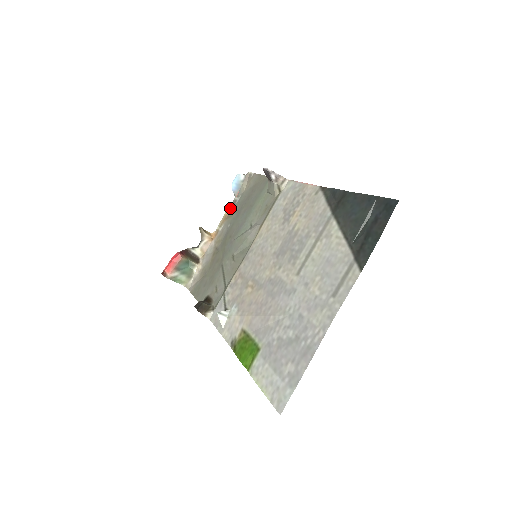
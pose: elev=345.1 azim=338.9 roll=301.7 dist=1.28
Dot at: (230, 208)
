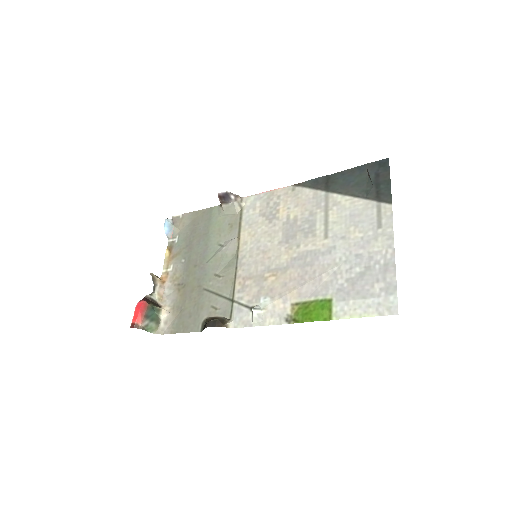
Dot at: (170, 250)
